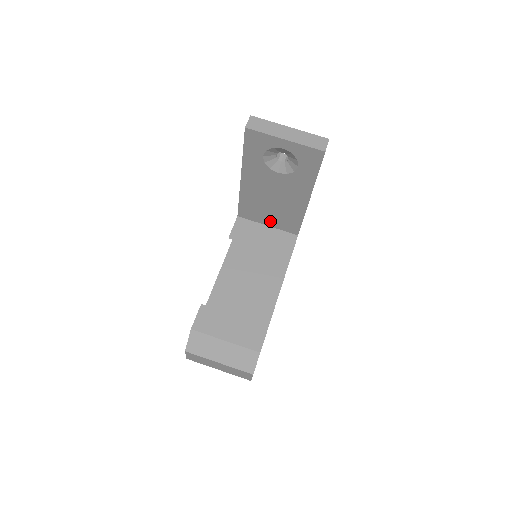
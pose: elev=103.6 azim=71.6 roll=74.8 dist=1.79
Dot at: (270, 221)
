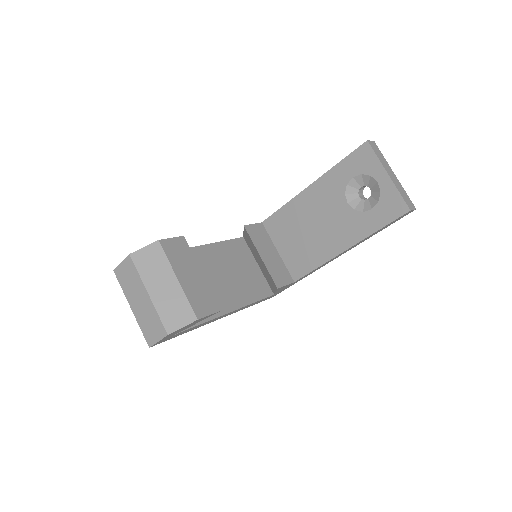
Dot at: (286, 248)
